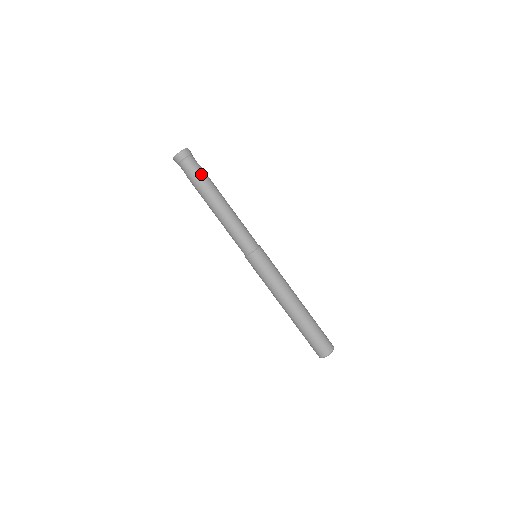
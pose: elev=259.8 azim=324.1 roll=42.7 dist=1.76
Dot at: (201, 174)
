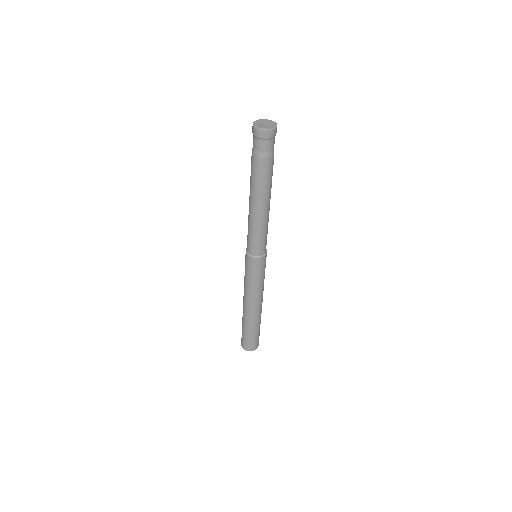
Dot at: (267, 165)
